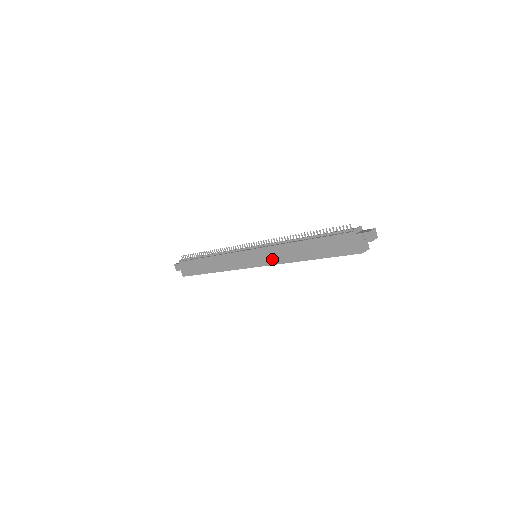
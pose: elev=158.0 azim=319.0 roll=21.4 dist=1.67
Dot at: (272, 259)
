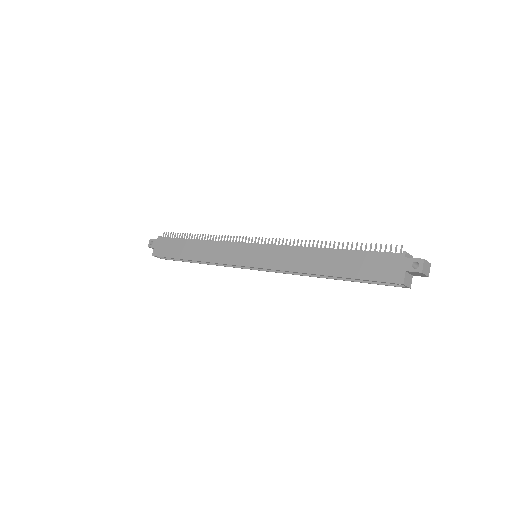
Dot at: (276, 262)
